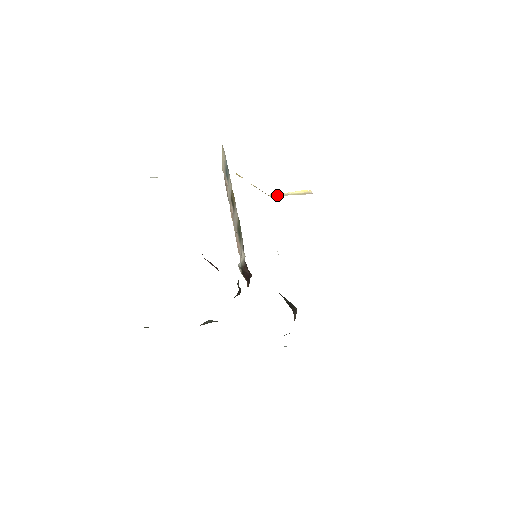
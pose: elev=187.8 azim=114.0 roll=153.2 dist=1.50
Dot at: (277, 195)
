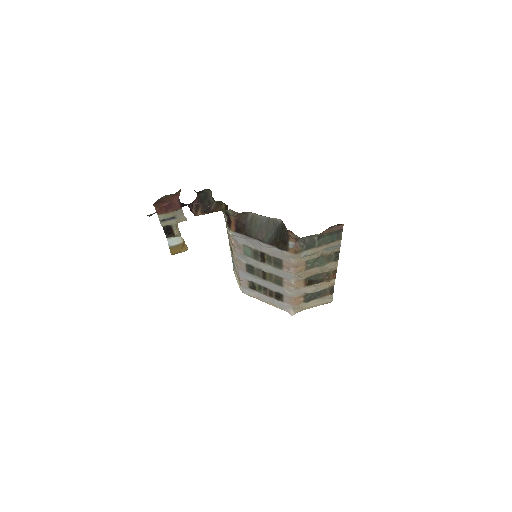
Dot at: occluded
